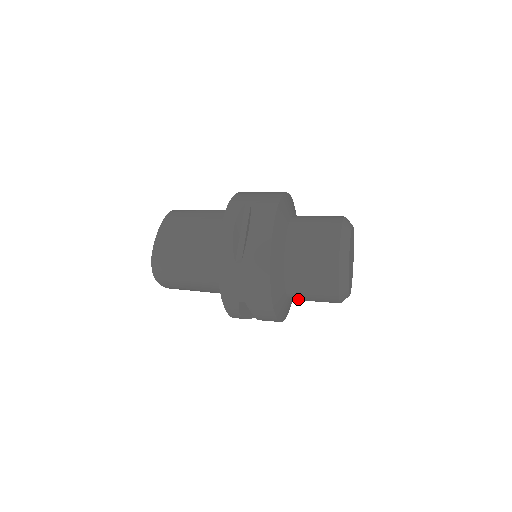
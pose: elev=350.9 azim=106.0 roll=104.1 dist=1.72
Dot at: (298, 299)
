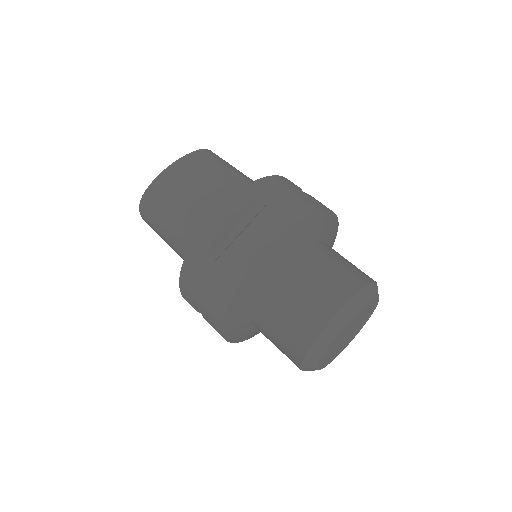
Dot at: occluded
